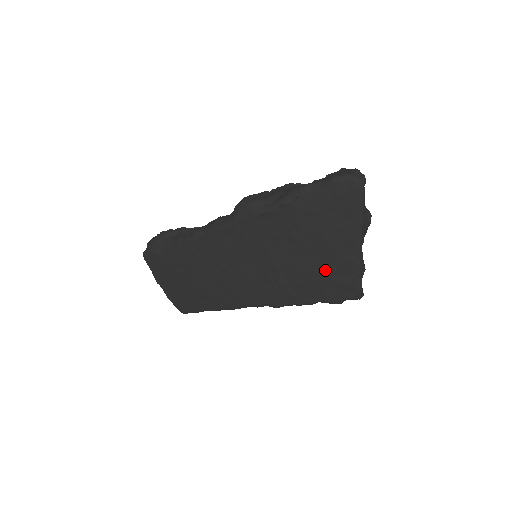
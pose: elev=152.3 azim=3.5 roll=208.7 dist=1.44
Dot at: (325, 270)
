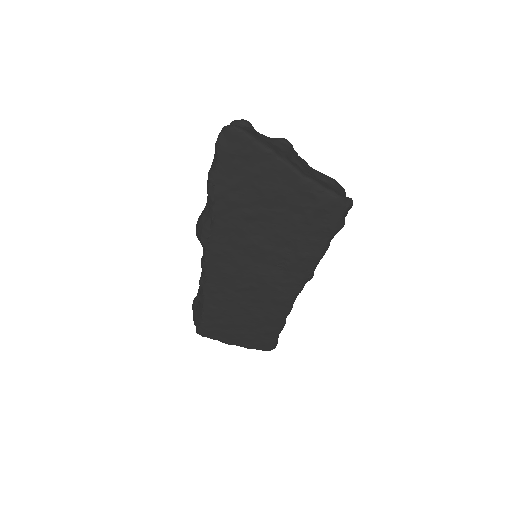
Dot at: (298, 213)
